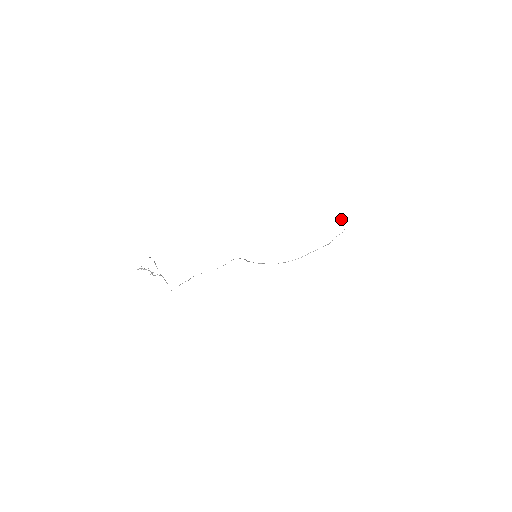
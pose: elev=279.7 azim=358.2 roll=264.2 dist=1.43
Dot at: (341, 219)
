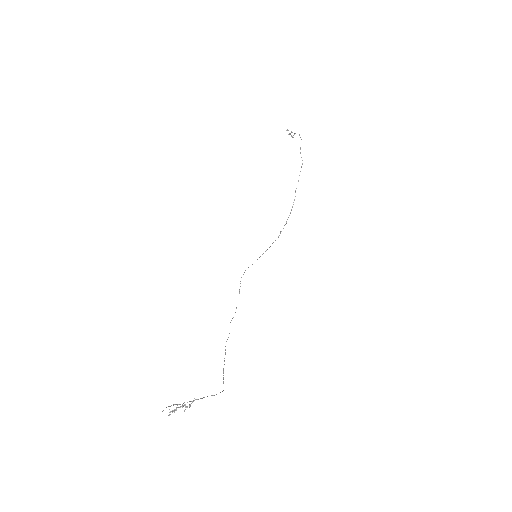
Dot at: (286, 130)
